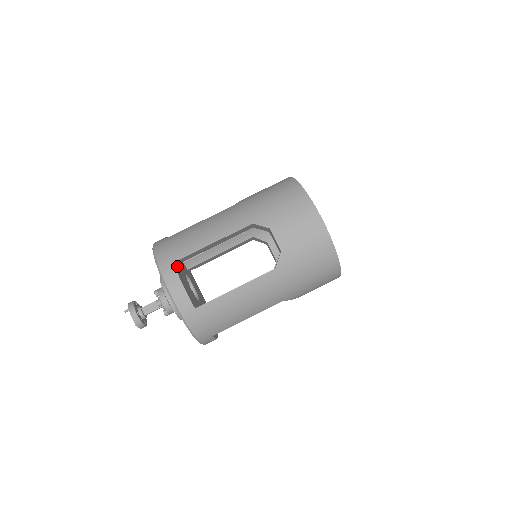
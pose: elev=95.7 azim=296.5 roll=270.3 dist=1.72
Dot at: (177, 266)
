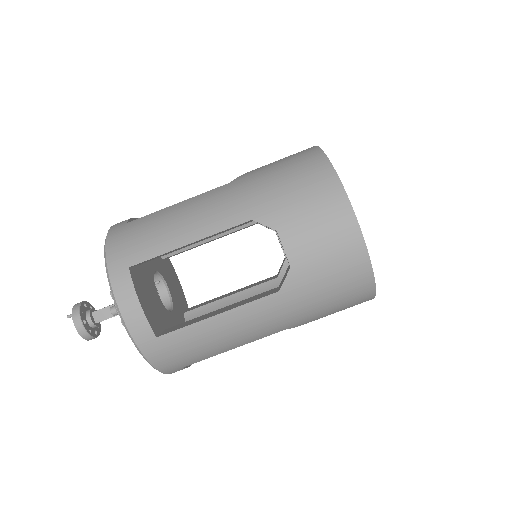
Dot at: (138, 268)
